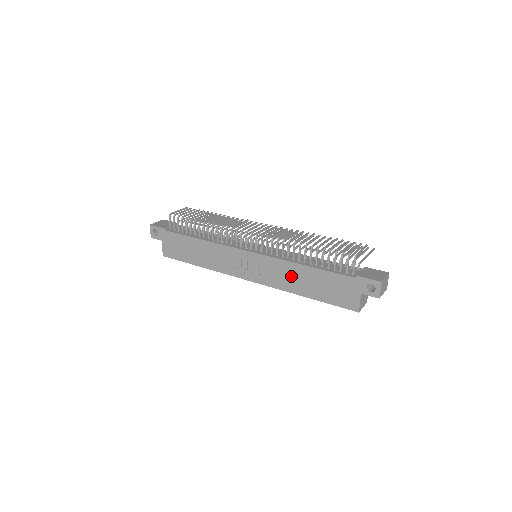
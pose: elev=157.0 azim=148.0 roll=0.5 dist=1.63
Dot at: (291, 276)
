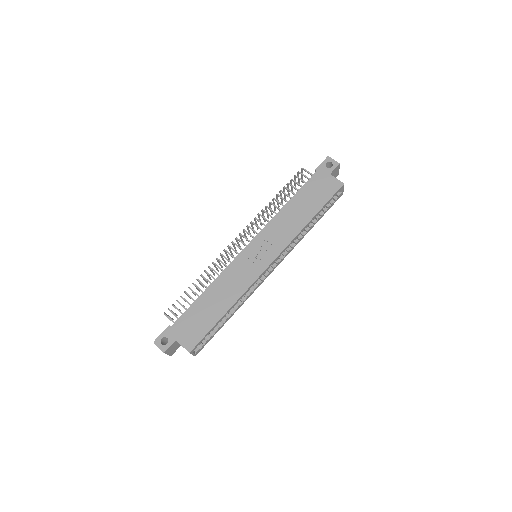
Dot at: (288, 220)
